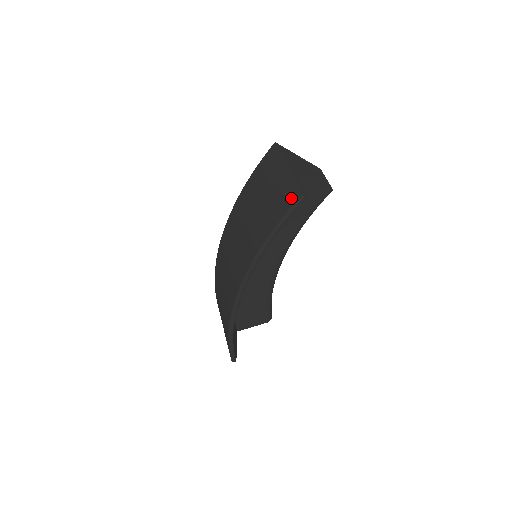
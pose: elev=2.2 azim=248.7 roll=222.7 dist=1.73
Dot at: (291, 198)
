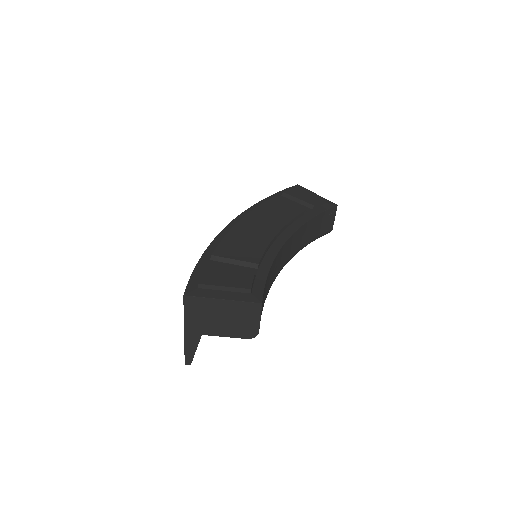
Dot at: occluded
